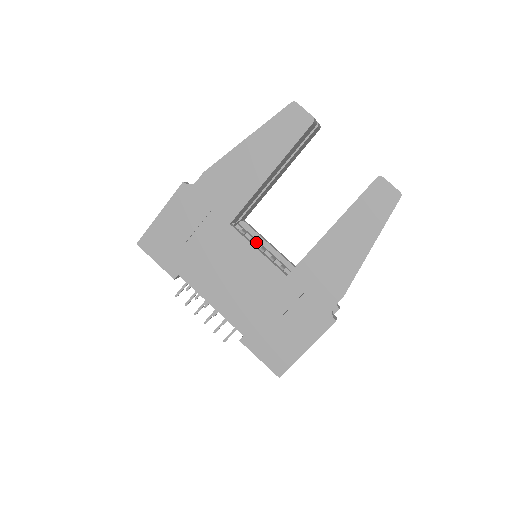
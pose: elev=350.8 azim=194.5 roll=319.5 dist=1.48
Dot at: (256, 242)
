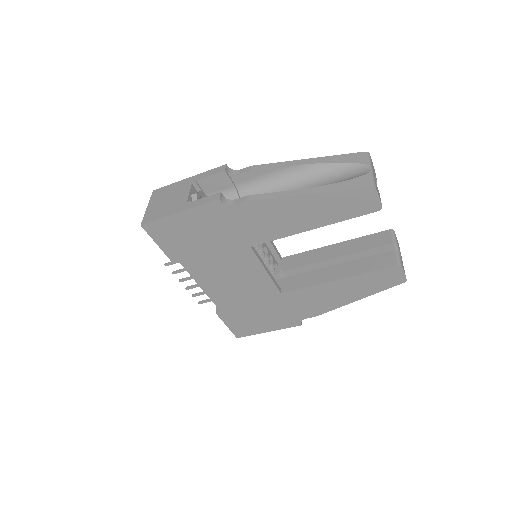
Dot at: occluded
